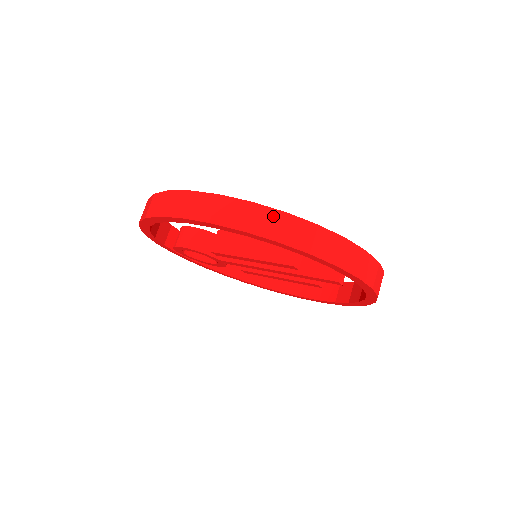
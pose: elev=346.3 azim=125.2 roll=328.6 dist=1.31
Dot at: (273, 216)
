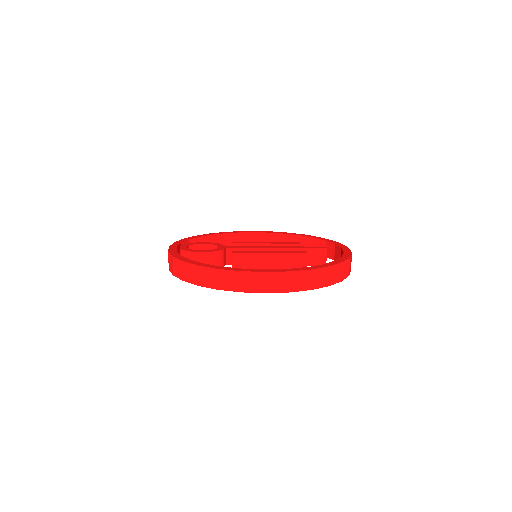
Dot at: (325, 272)
